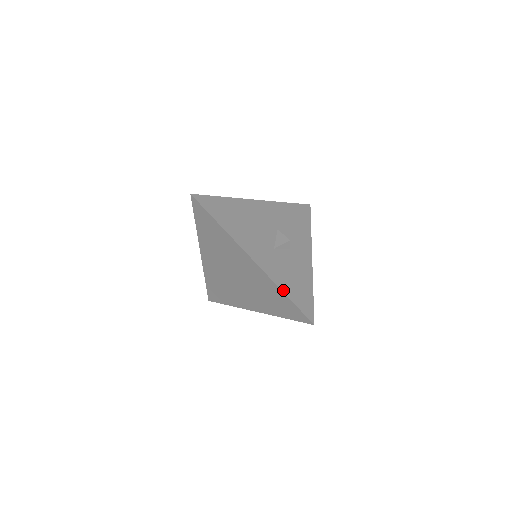
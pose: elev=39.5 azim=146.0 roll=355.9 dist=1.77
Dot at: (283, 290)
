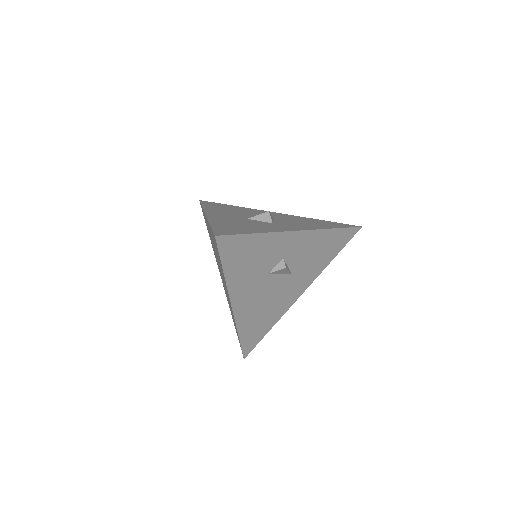
Dot at: (212, 223)
